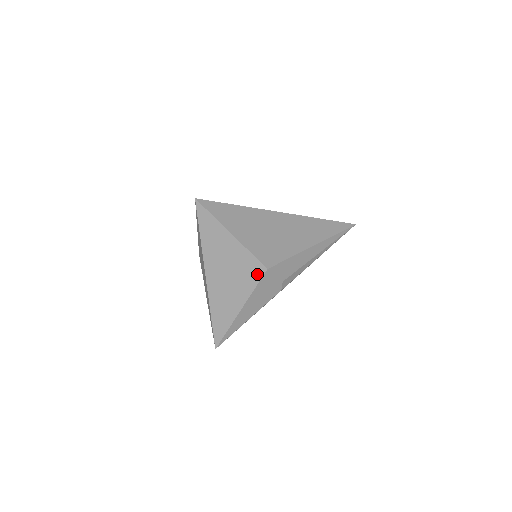
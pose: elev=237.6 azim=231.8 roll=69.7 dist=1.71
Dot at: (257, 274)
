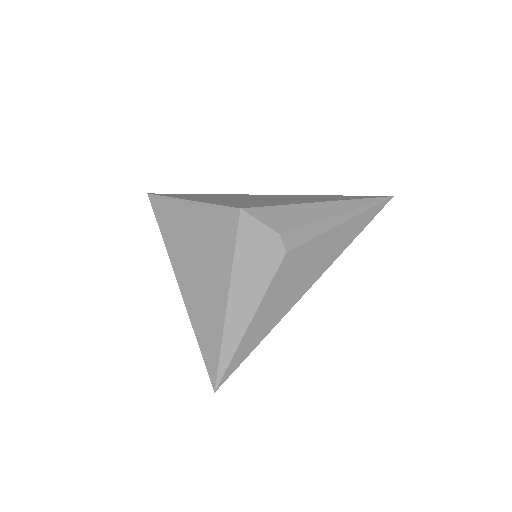
Dot at: (231, 225)
